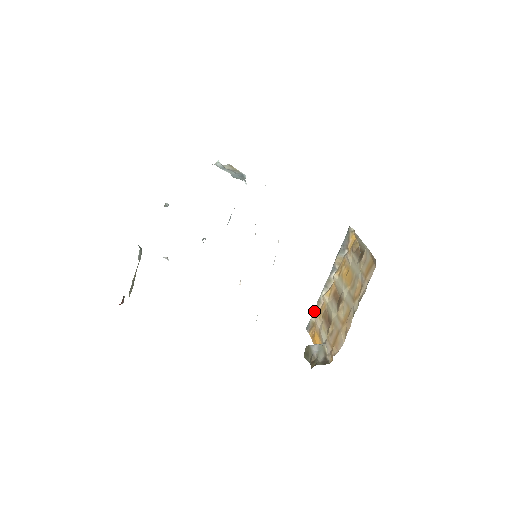
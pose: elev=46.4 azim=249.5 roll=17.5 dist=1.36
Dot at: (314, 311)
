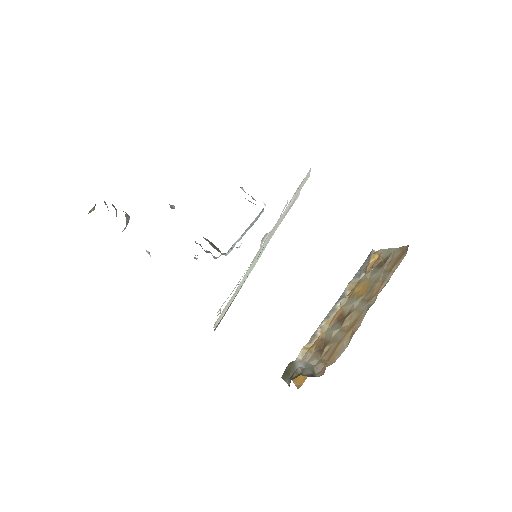
Dot at: (304, 347)
